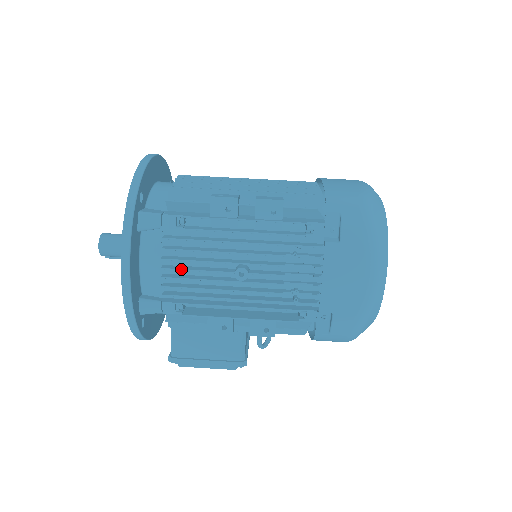
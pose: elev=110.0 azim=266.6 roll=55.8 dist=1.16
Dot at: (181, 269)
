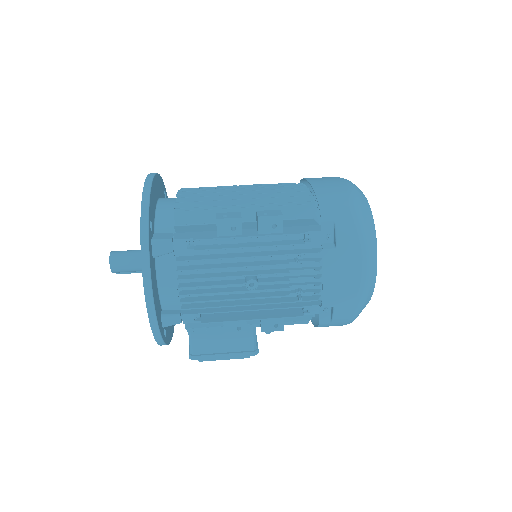
Dot at: (197, 286)
